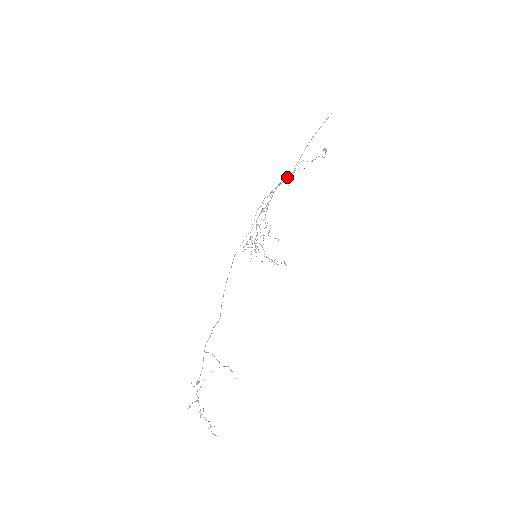
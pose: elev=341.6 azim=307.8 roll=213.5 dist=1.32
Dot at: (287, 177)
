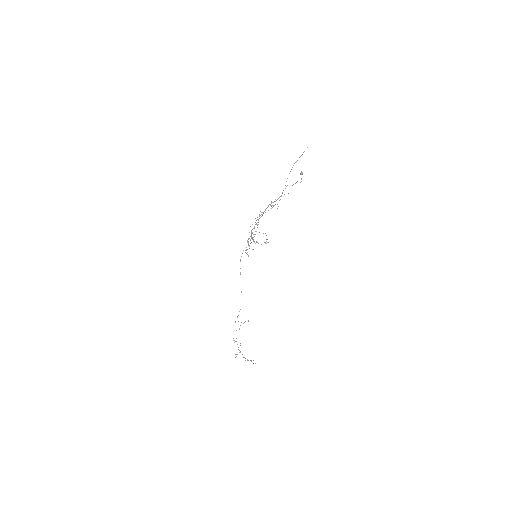
Dot at: occluded
